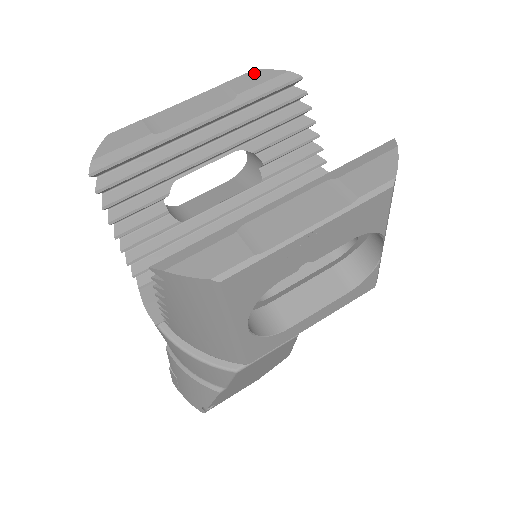
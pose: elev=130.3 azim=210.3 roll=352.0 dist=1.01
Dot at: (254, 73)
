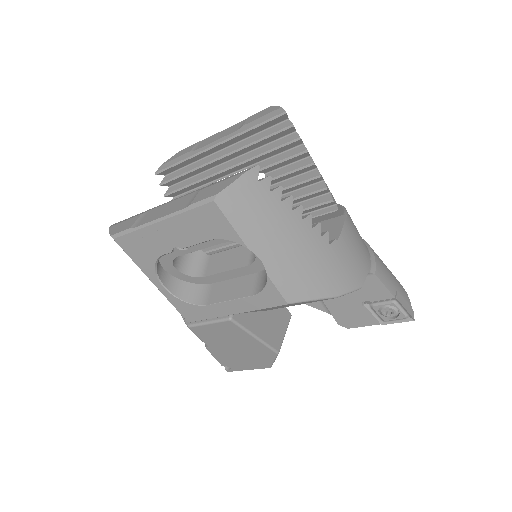
Dot at: (266, 109)
